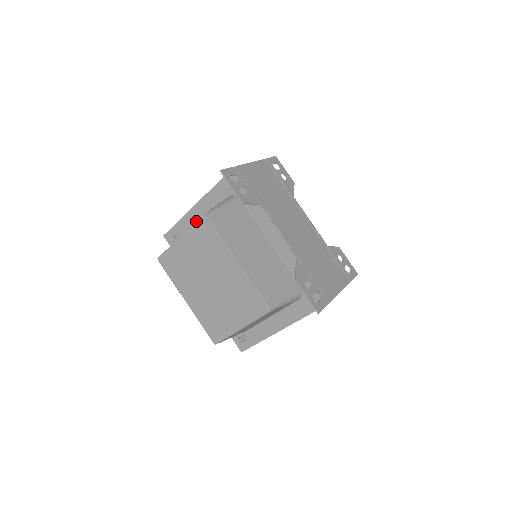
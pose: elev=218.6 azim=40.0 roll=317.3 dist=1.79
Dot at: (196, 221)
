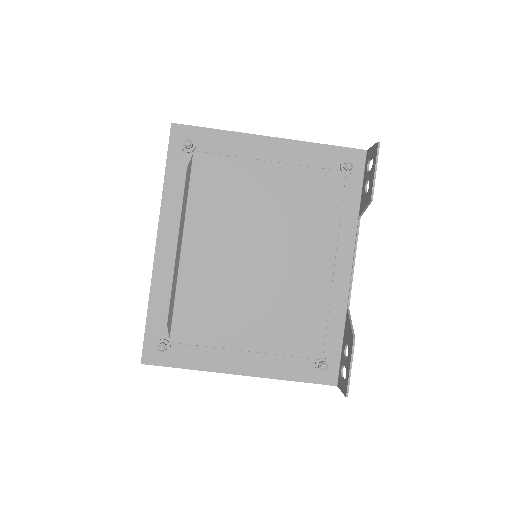
Dot at: (249, 154)
